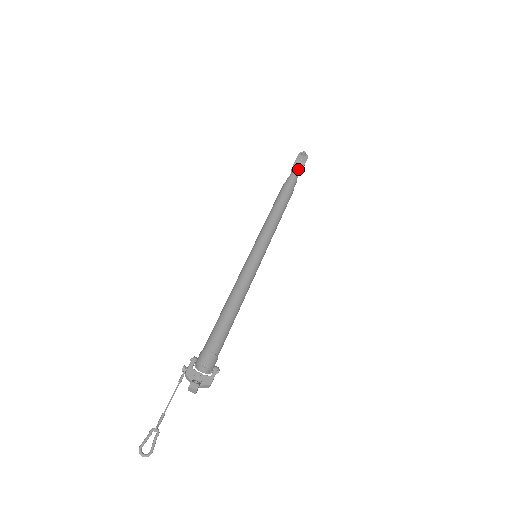
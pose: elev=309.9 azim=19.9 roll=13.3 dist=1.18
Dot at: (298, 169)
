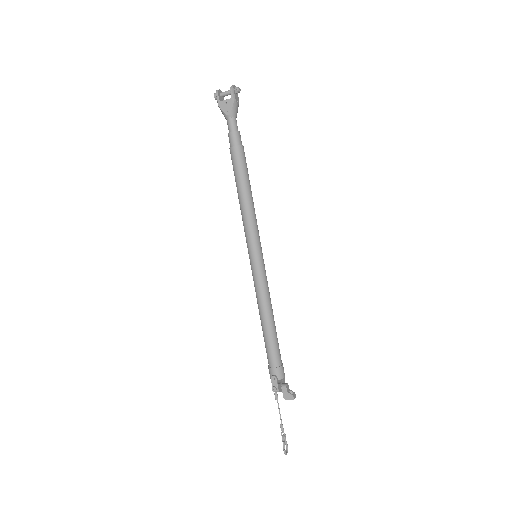
Dot at: occluded
